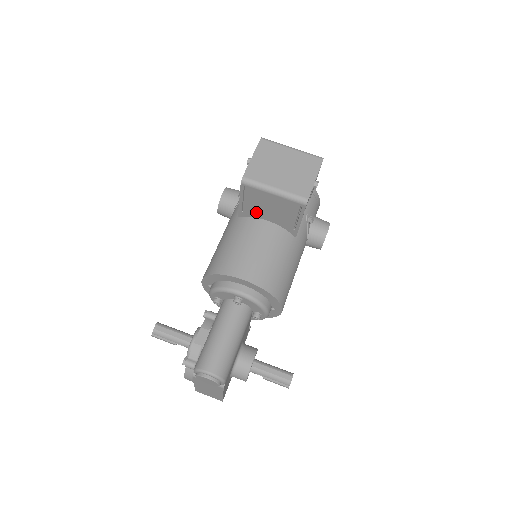
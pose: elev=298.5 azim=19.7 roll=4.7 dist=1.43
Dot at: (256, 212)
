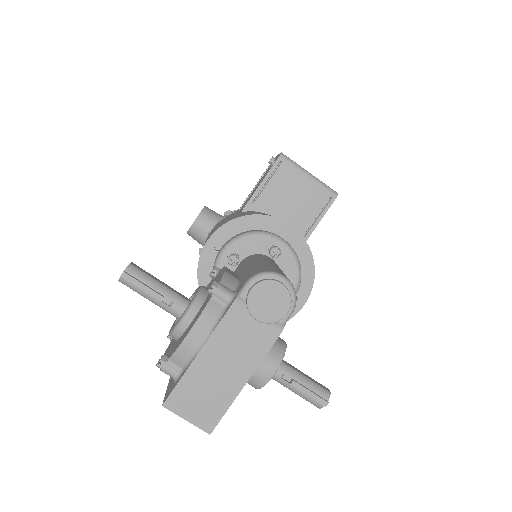
Dot at: (271, 204)
